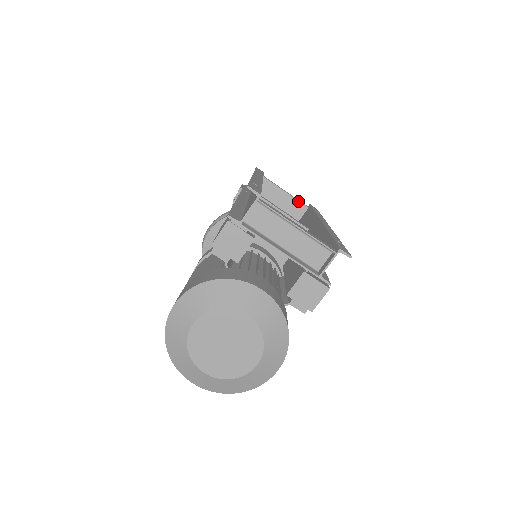
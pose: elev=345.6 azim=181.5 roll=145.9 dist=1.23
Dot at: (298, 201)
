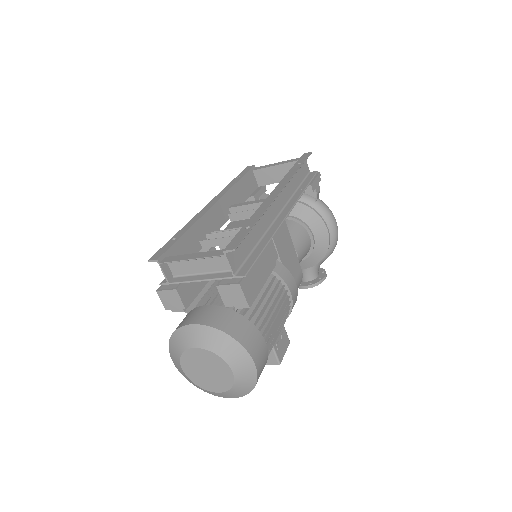
Dot at: (291, 163)
